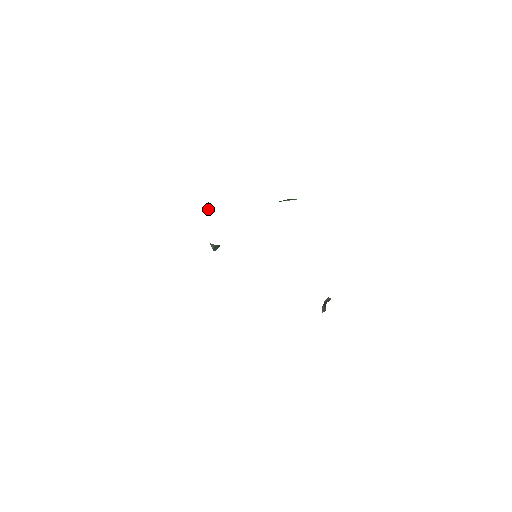
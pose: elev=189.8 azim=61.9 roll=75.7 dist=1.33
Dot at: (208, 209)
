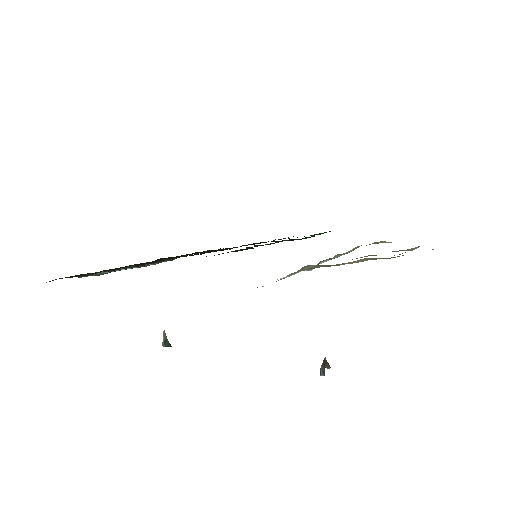
Dot at: occluded
